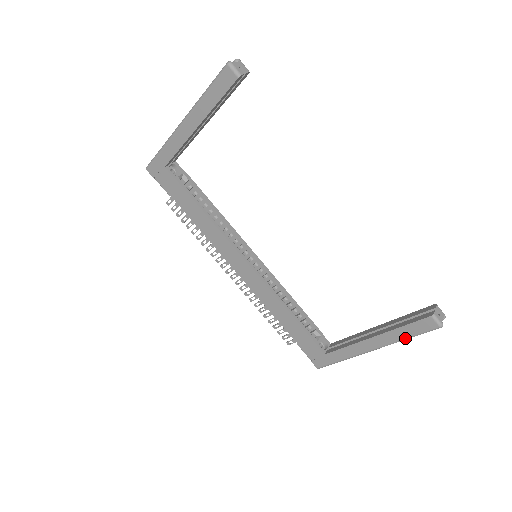
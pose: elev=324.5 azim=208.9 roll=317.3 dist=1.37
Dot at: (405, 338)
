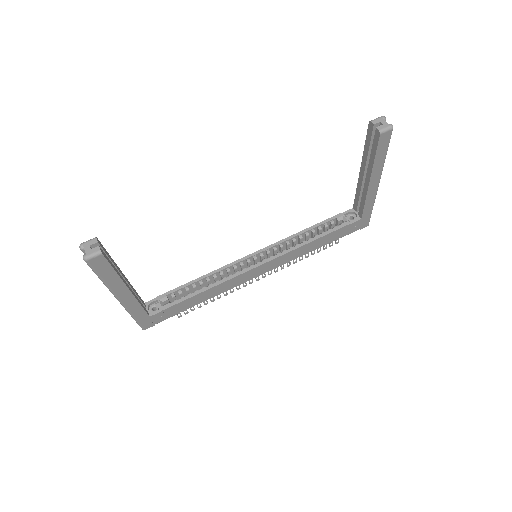
Dot at: (385, 157)
